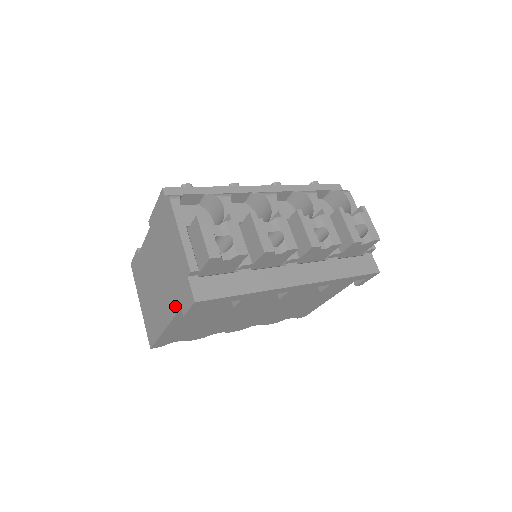
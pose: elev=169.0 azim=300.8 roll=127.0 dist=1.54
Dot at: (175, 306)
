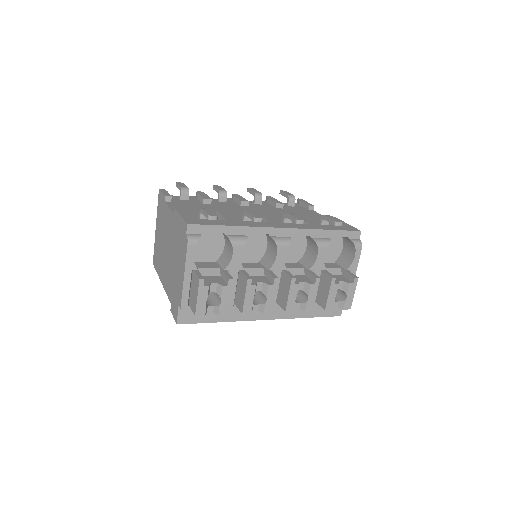
Dot at: (169, 293)
